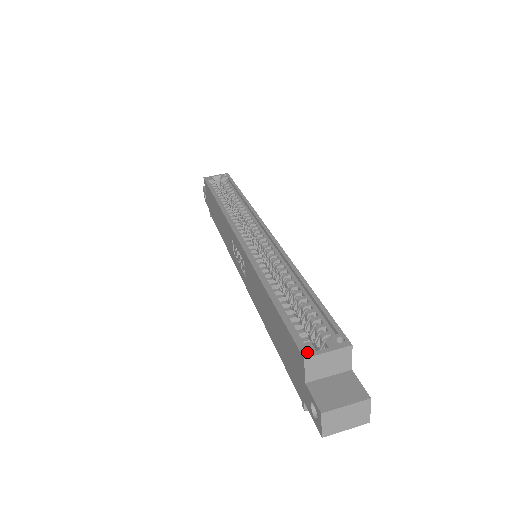
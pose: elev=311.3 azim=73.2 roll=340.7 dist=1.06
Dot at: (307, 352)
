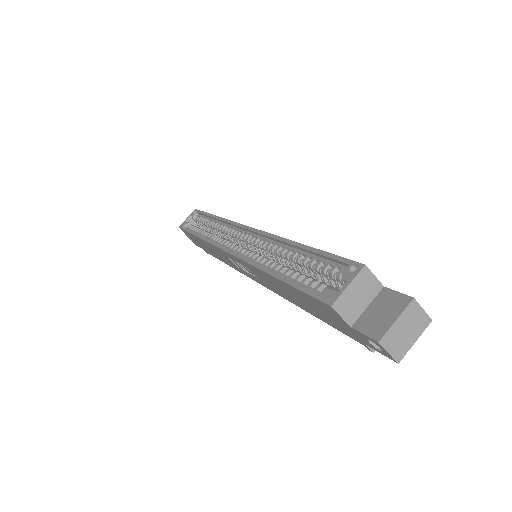
Dot at: (330, 299)
